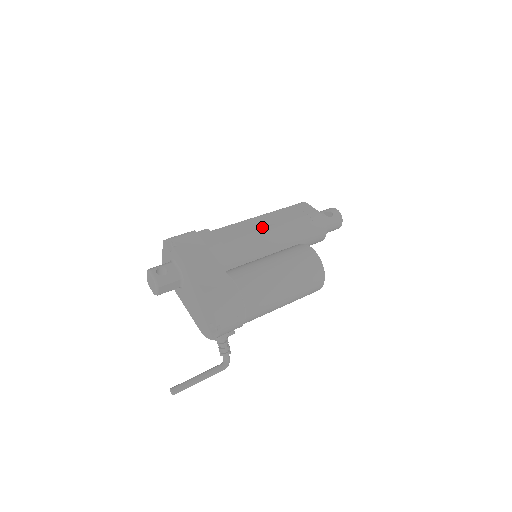
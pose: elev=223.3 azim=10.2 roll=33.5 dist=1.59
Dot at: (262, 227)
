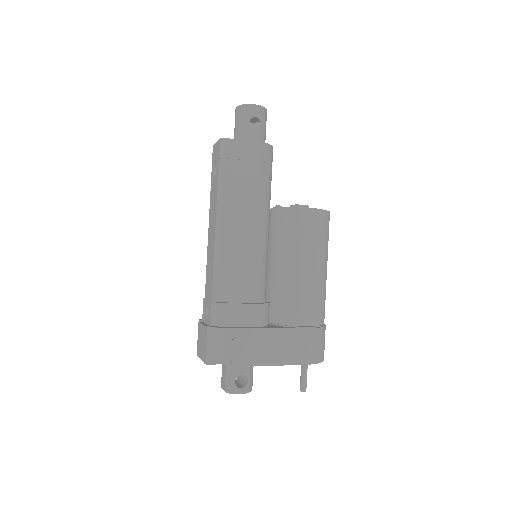
Dot at: (244, 236)
